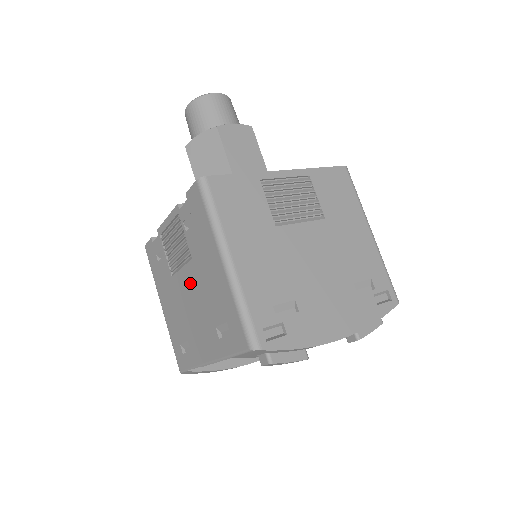
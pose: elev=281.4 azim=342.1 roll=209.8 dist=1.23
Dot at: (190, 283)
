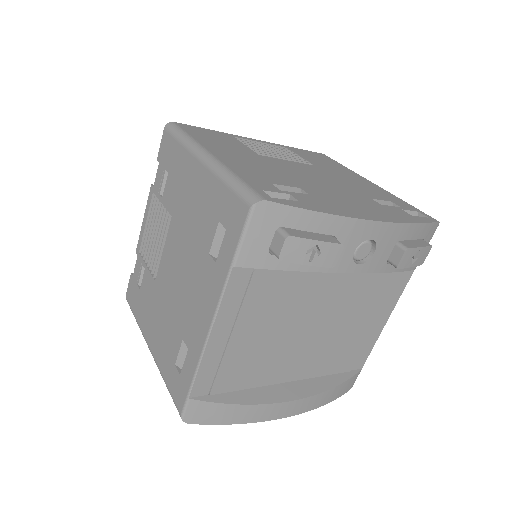
Dot at: (174, 250)
